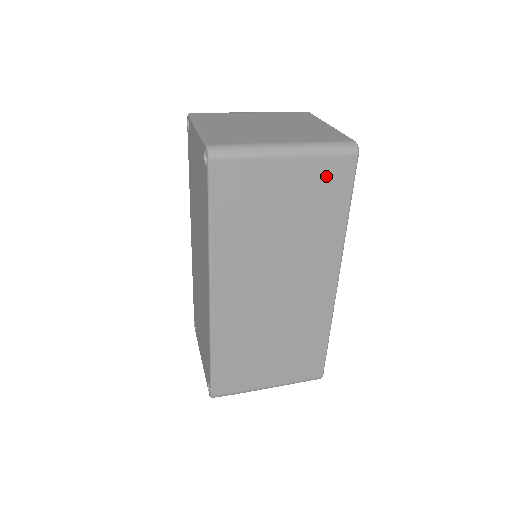
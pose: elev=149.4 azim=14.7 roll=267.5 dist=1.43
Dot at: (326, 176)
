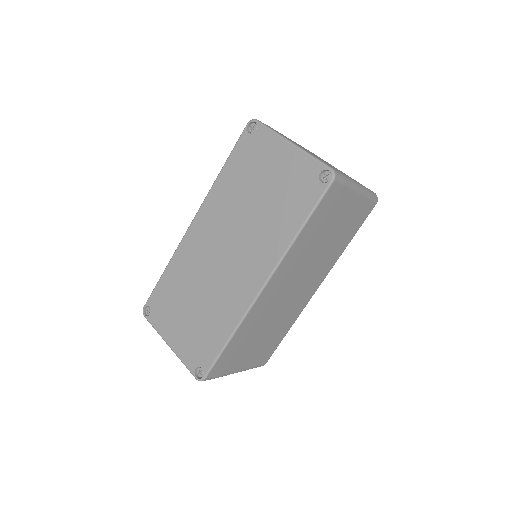
Dot at: (360, 212)
